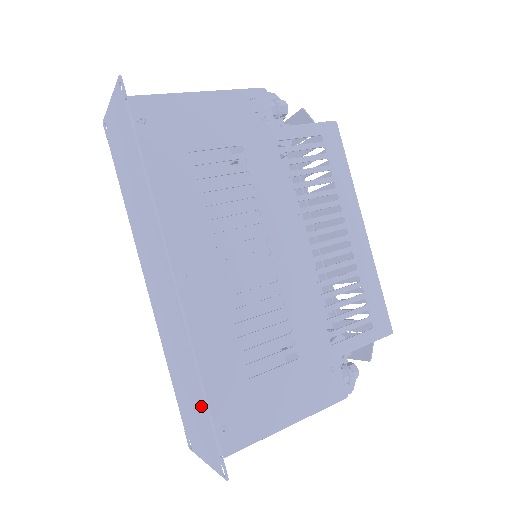
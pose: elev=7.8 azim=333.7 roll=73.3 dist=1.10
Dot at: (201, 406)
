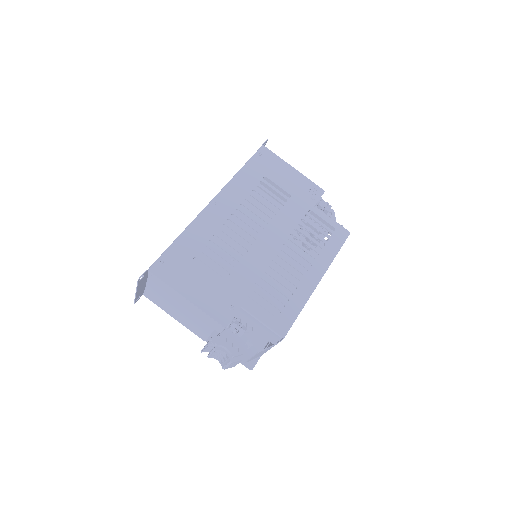
Dot at: occluded
